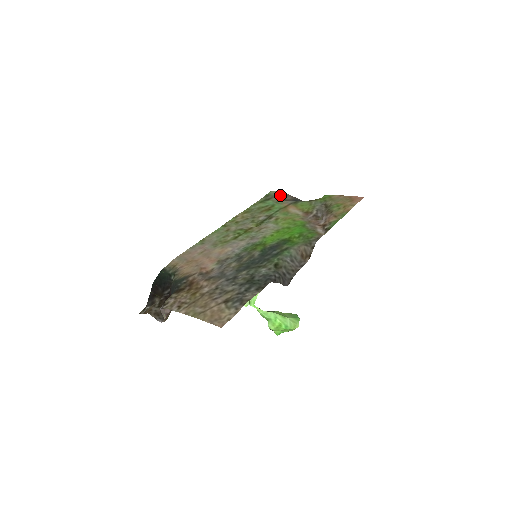
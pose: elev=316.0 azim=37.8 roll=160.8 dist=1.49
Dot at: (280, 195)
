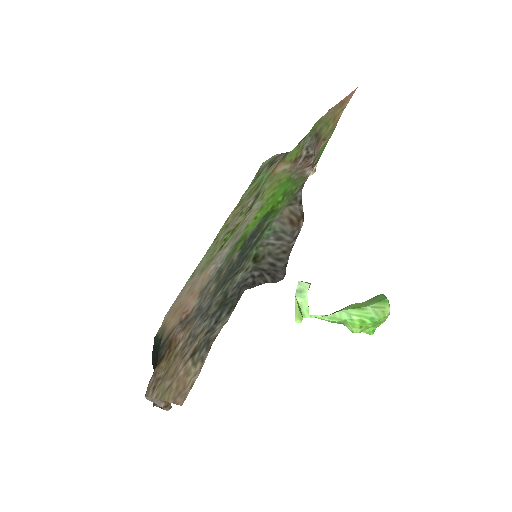
Dot at: (270, 161)
